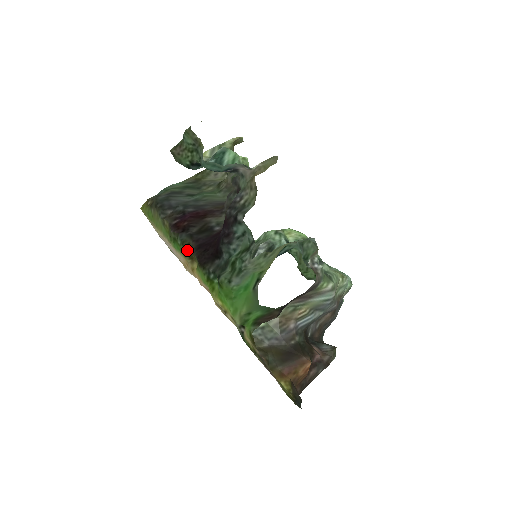
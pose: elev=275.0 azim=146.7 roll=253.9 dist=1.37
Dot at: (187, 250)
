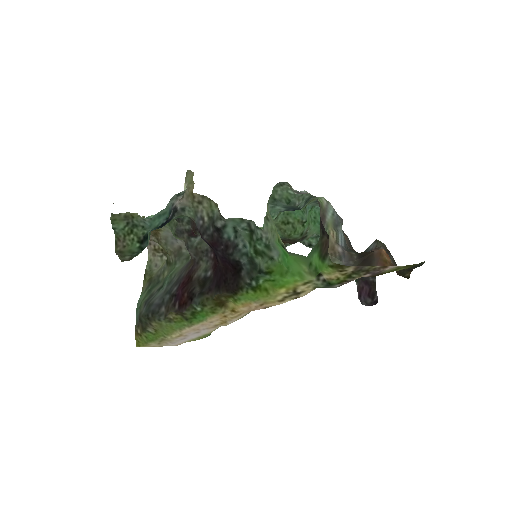
Dot at: (212, 304)
